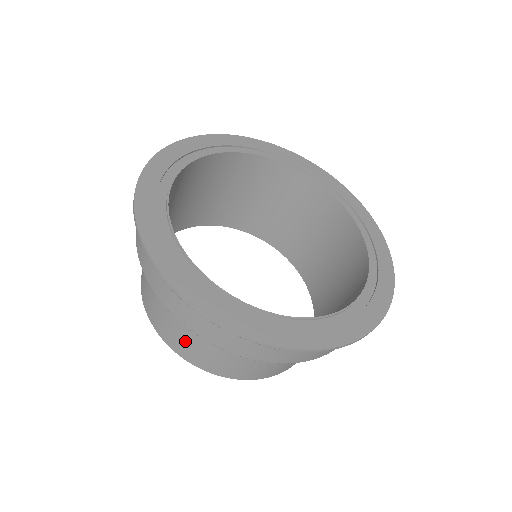
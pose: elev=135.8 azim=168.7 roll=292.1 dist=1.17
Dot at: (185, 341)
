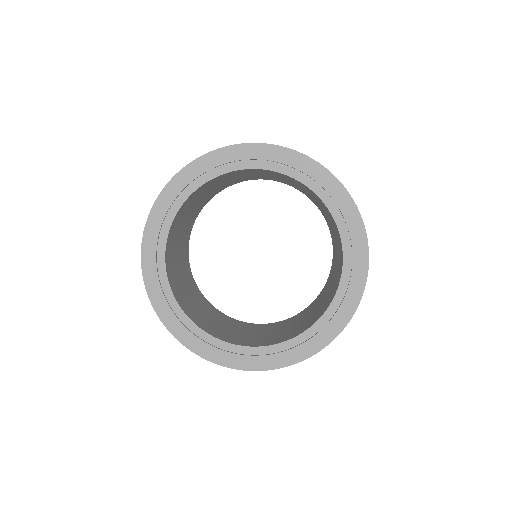
Dot at: (200, 301)
